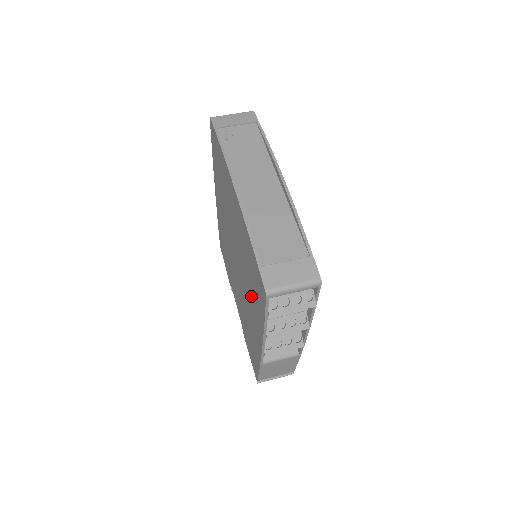
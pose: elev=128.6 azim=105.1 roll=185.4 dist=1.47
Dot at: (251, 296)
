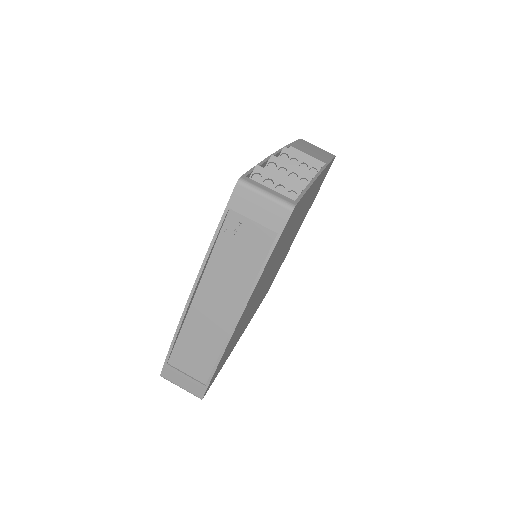
Dot at: occluded
